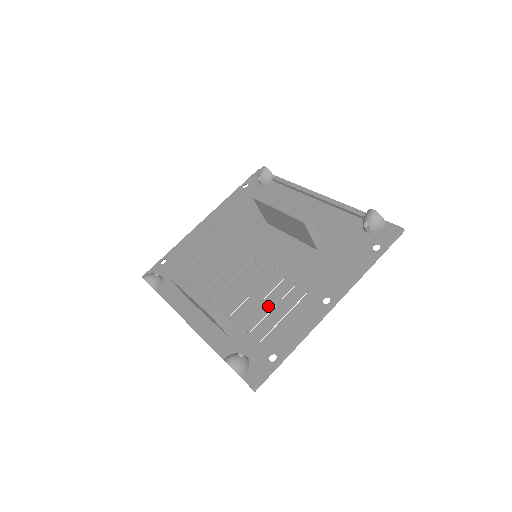
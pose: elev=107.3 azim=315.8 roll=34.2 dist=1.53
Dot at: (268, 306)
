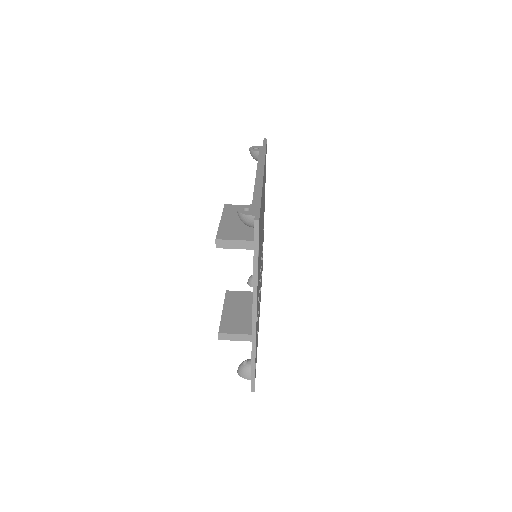
Dot at: occluded
